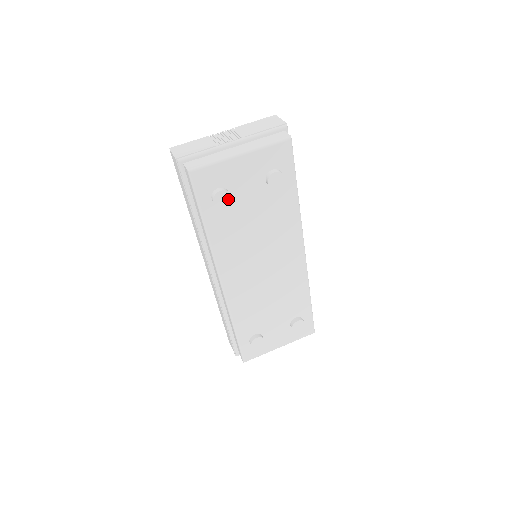
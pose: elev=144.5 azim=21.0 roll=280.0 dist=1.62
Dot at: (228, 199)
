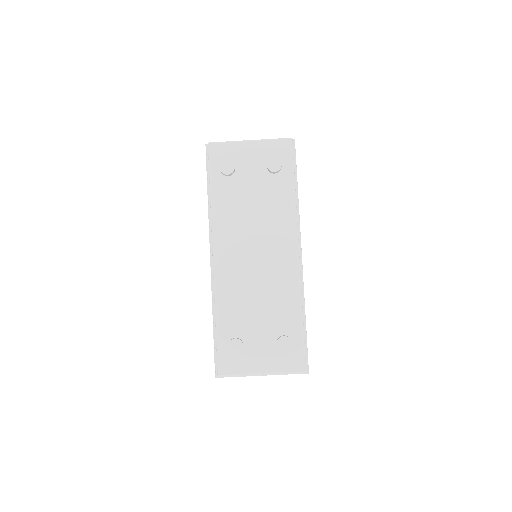
Dot at: (232, 169)
